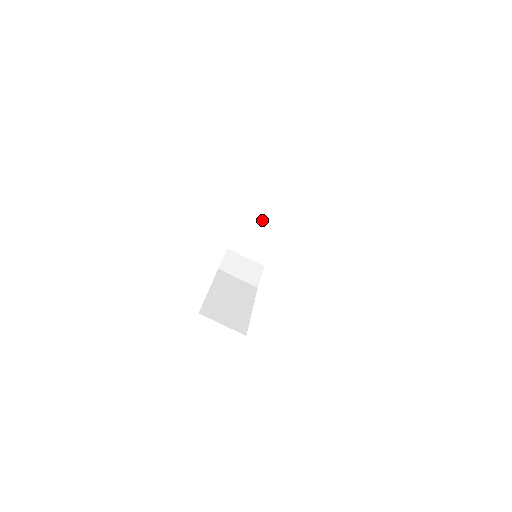
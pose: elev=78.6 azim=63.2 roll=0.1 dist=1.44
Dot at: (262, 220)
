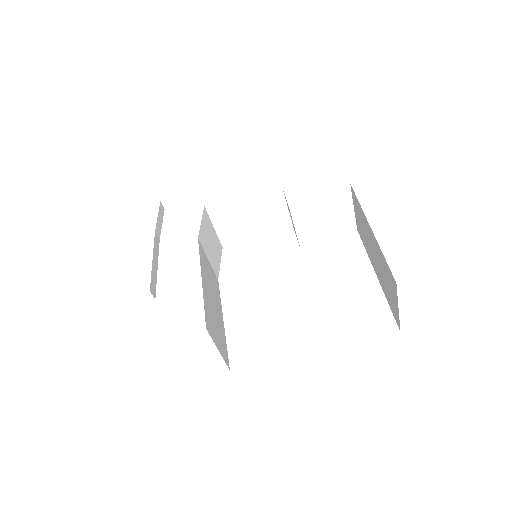
Dot at: (271, 208)
